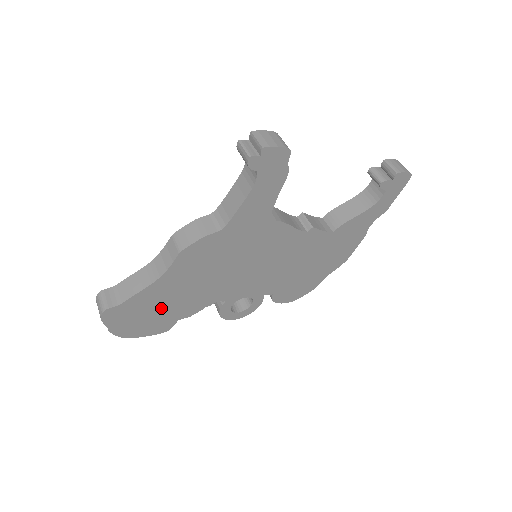
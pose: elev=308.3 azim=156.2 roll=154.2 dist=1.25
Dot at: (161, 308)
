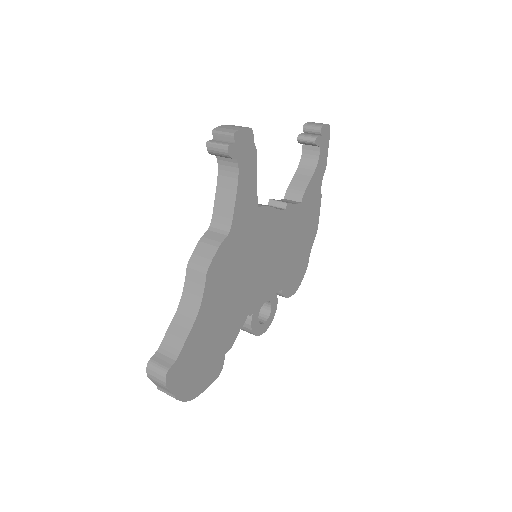
Dot at: (209, 347)
